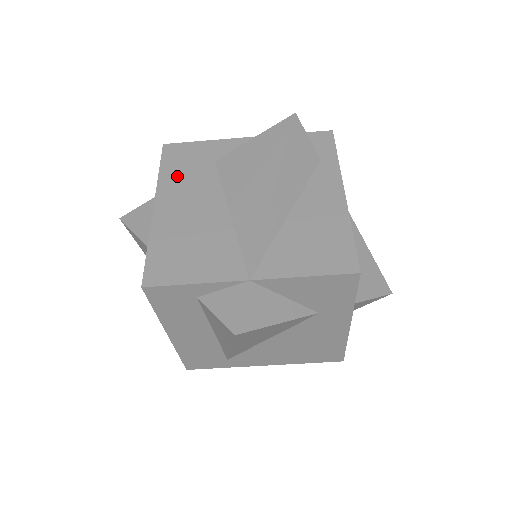
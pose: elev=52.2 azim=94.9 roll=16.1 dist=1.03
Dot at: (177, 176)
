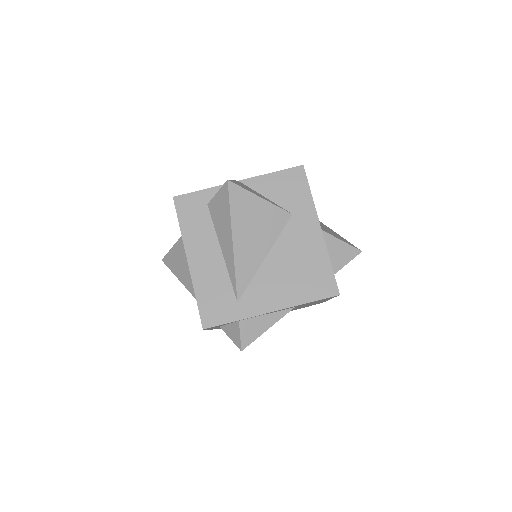
Dot at: occluded
